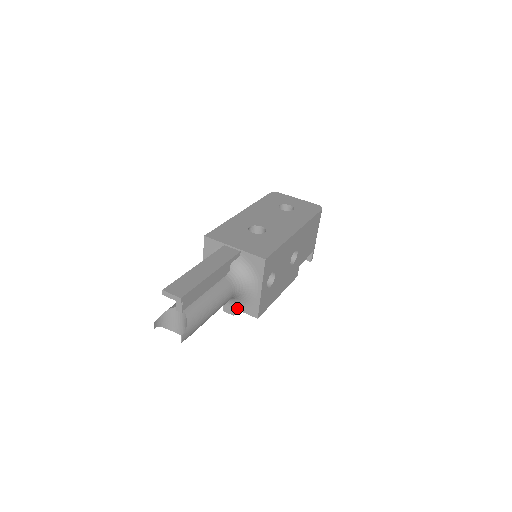
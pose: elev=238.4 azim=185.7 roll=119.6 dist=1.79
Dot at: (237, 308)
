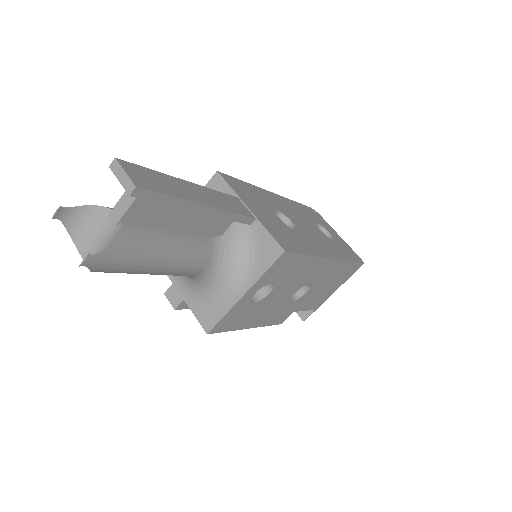
Dot at: (188, 301)
